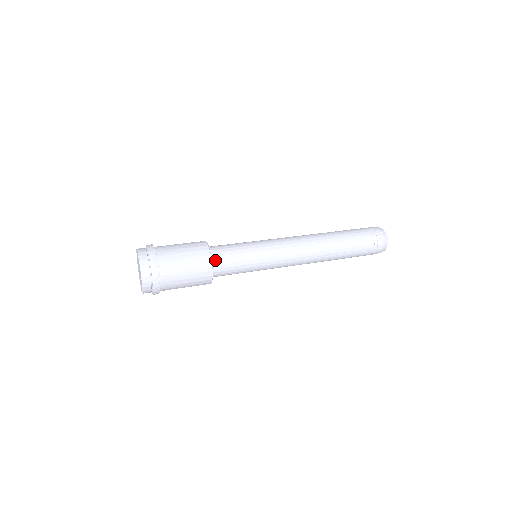
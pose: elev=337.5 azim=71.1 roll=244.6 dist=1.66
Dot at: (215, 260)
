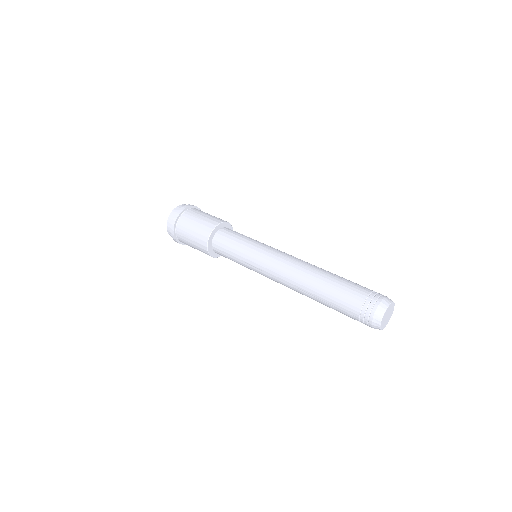
Dot at: (215, 252)
